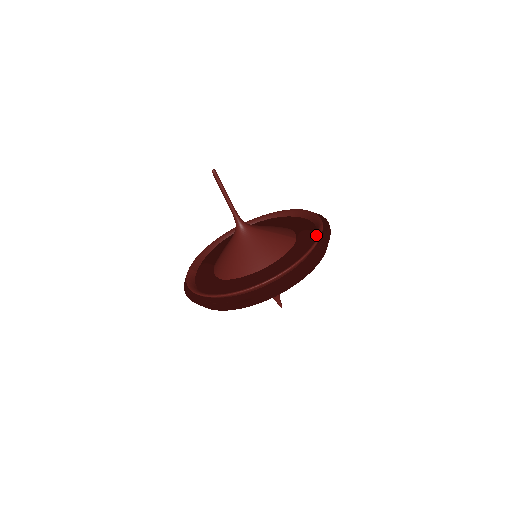
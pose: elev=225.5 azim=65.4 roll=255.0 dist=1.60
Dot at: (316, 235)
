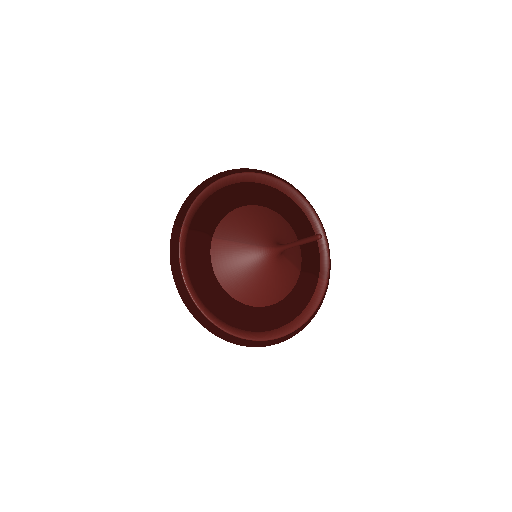
Dot at: (317, 285)
